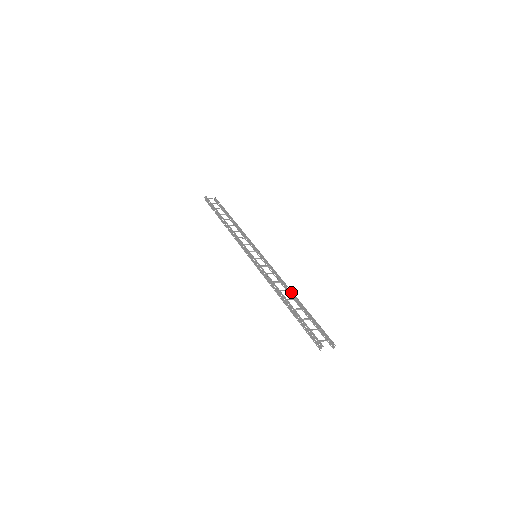
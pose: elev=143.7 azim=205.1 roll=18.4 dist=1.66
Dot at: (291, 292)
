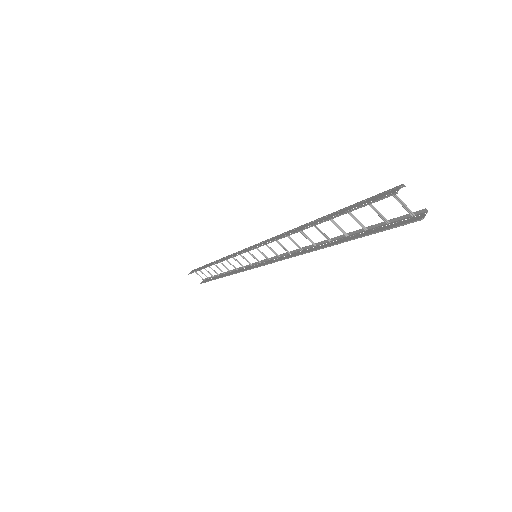
Dot at: (316, 246)
